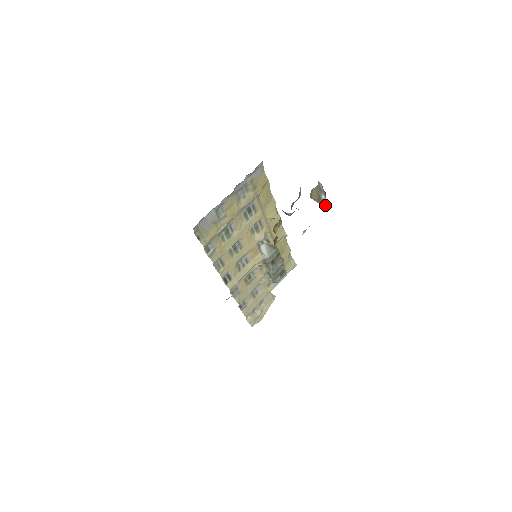
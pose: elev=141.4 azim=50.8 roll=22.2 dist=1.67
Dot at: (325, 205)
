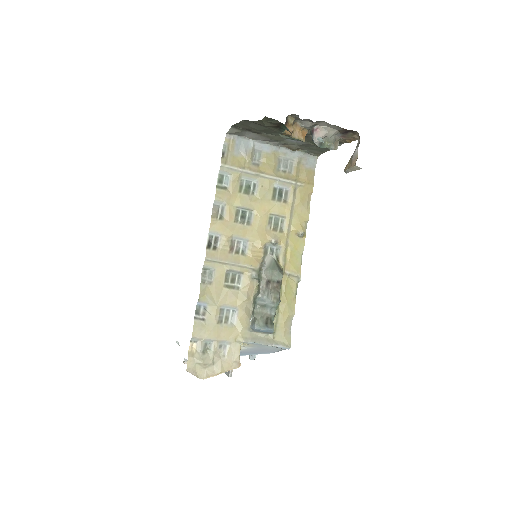
Dot at: (355, 162)
